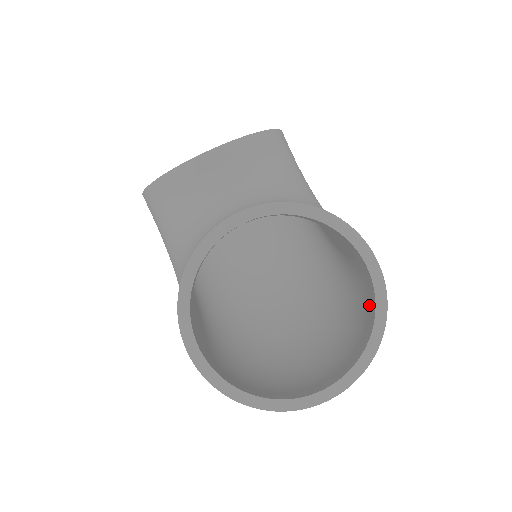
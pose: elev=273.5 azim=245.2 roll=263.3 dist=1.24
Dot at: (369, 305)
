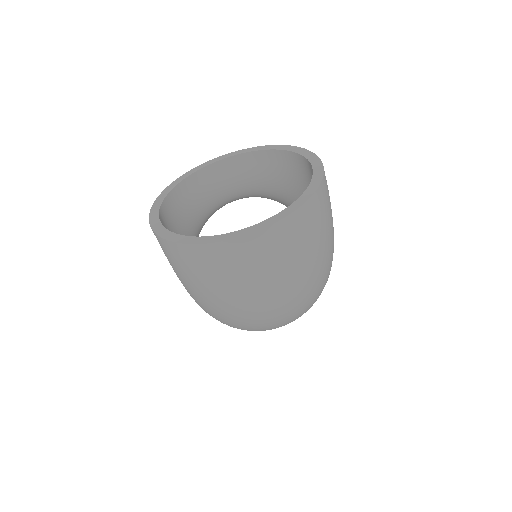
Dot at: occluded
